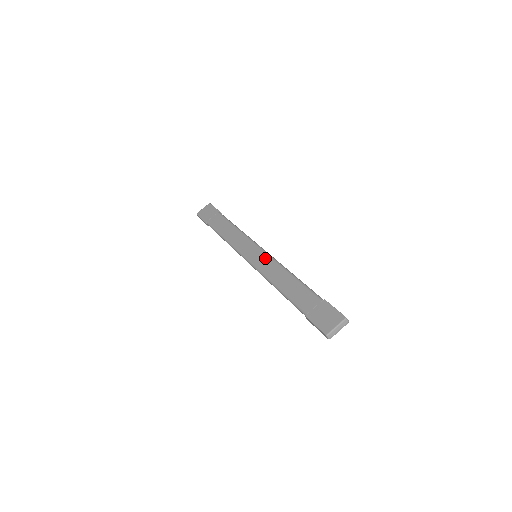
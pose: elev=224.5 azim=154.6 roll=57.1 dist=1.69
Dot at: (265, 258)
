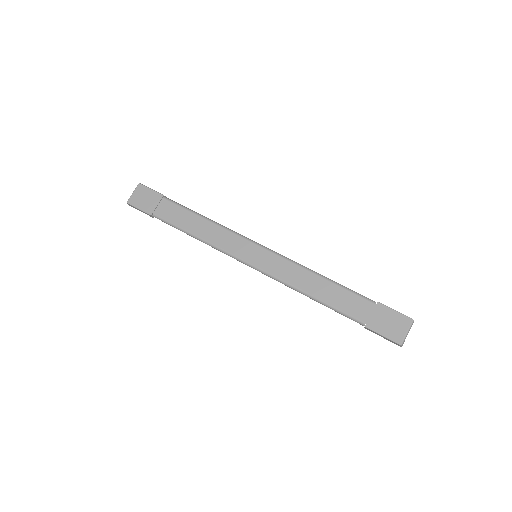
Dot at: (273, 259)
